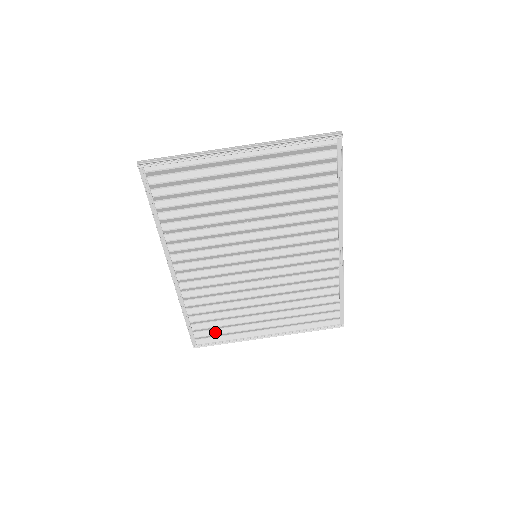
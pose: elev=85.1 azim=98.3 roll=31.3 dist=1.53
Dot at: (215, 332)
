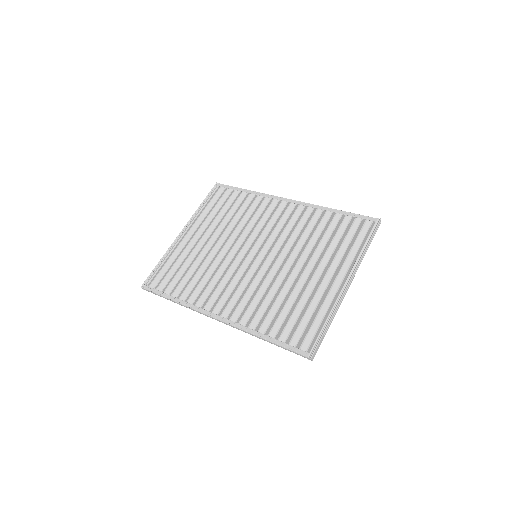
Dot at: (308, 328)
